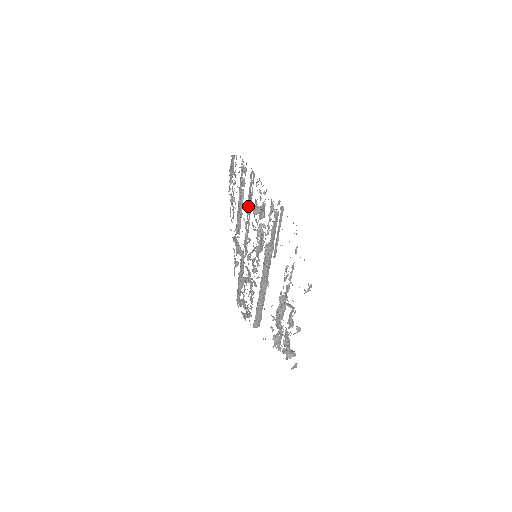
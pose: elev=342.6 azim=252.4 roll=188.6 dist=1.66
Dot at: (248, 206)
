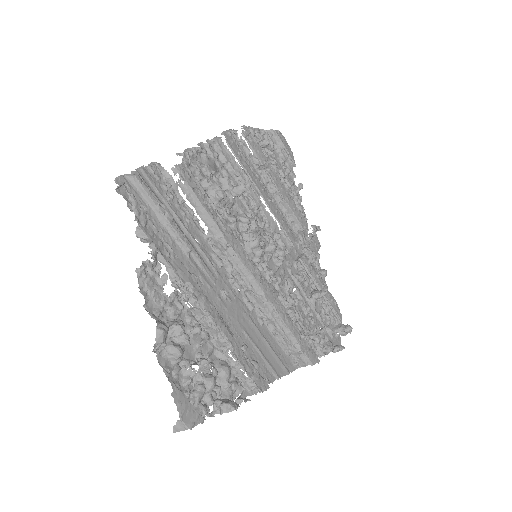
Dot at: (248, 189)
